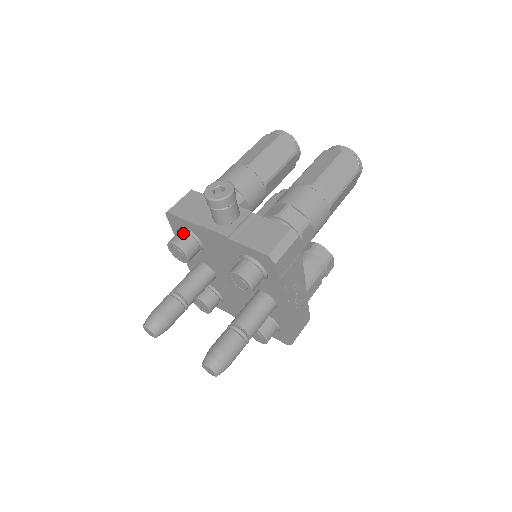
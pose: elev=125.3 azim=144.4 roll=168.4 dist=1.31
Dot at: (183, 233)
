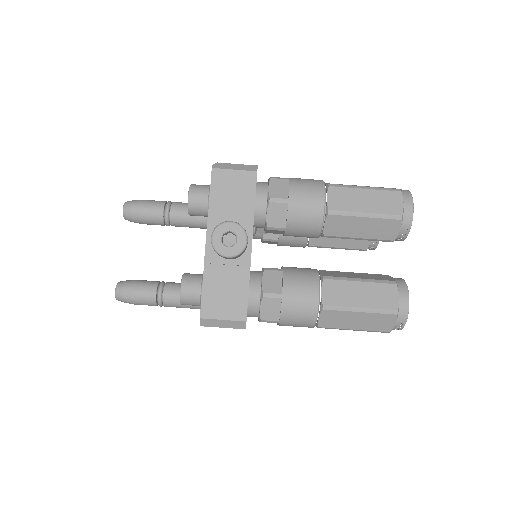
Dot at: (205, 197)
